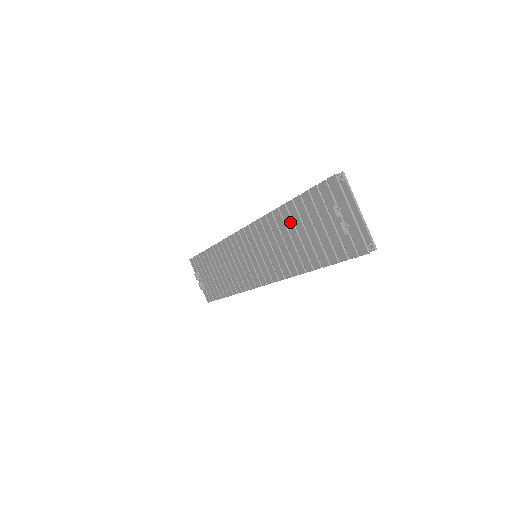
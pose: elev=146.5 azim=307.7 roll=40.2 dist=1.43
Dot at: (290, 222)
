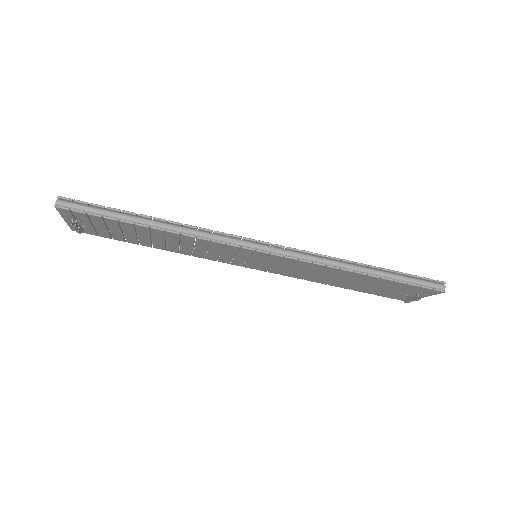
Dot at: (355, 278)
